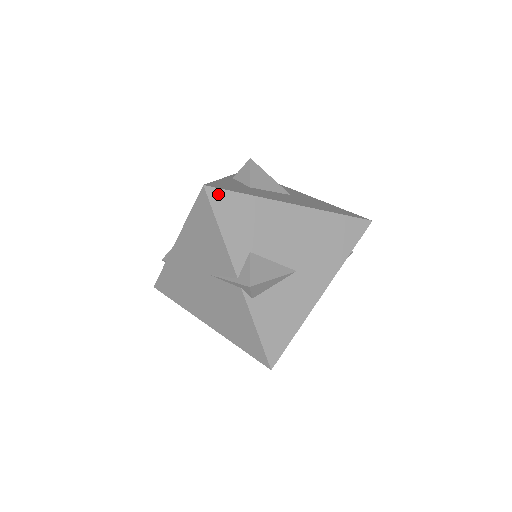
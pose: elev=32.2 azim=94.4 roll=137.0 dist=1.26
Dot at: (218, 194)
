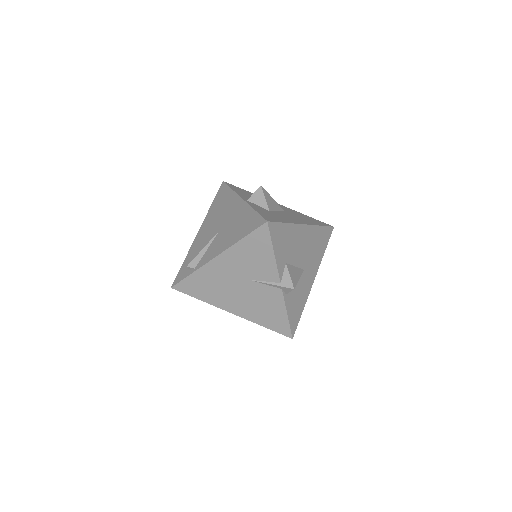
Dot at: (273, 226)
